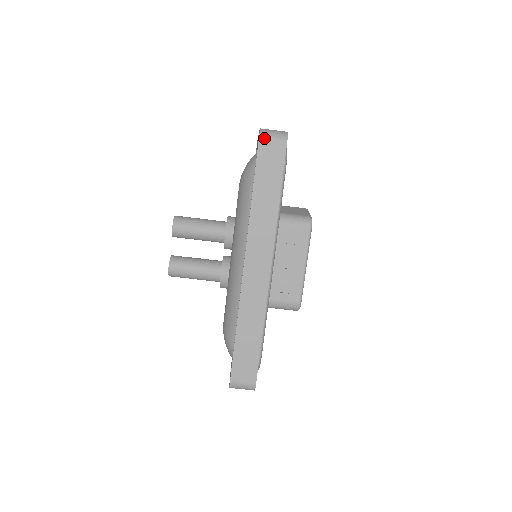
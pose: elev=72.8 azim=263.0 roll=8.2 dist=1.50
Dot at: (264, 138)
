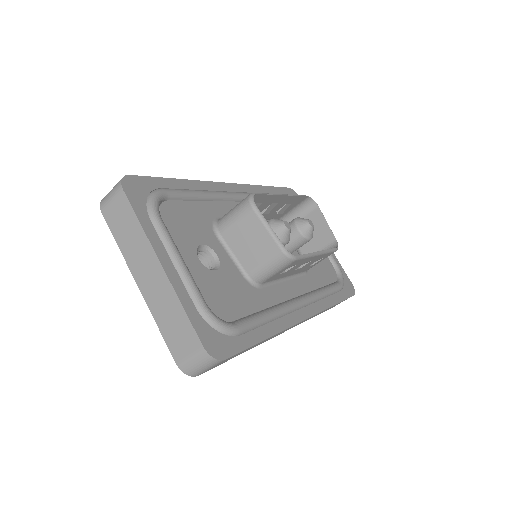
Dot at: (199, 374)
